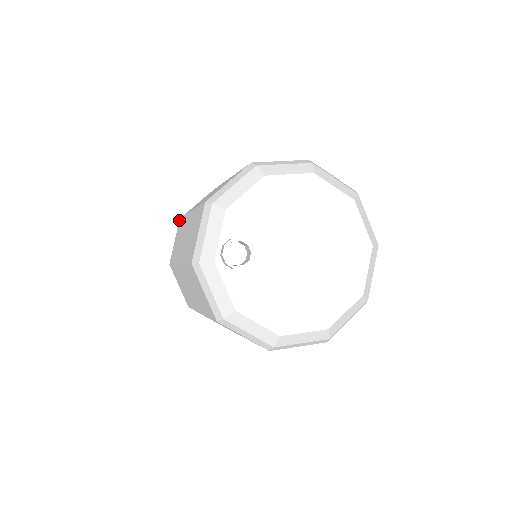
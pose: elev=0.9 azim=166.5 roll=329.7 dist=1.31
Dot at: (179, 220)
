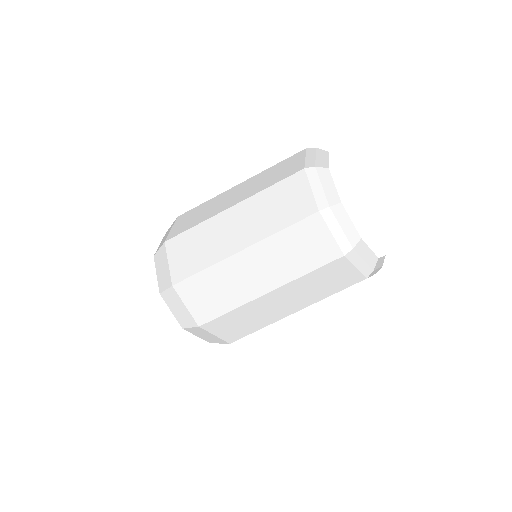
Dot at: occluded
